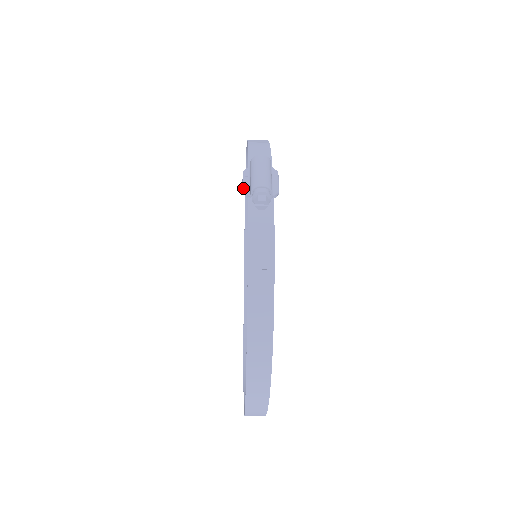
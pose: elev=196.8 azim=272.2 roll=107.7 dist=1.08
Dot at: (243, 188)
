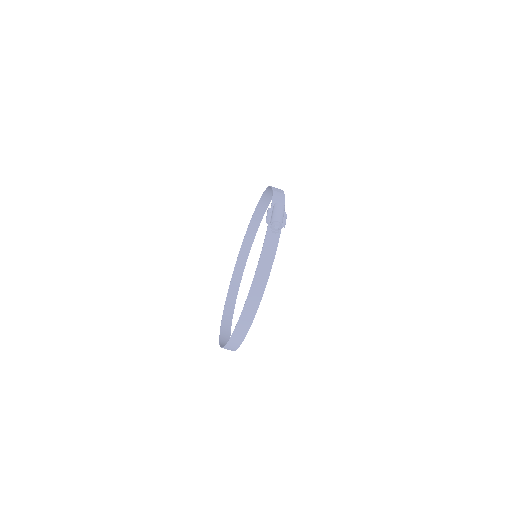
Dot at: (267, 218)
